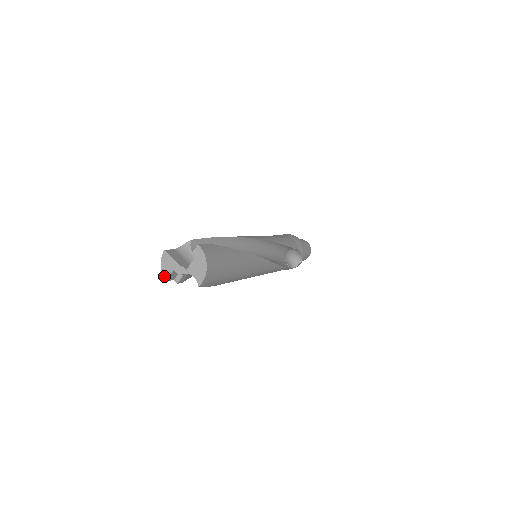
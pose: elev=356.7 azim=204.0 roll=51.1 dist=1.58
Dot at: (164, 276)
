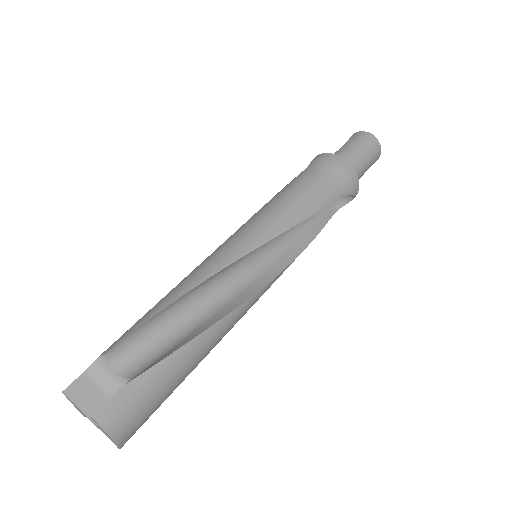
Dot at: (80, 412)
